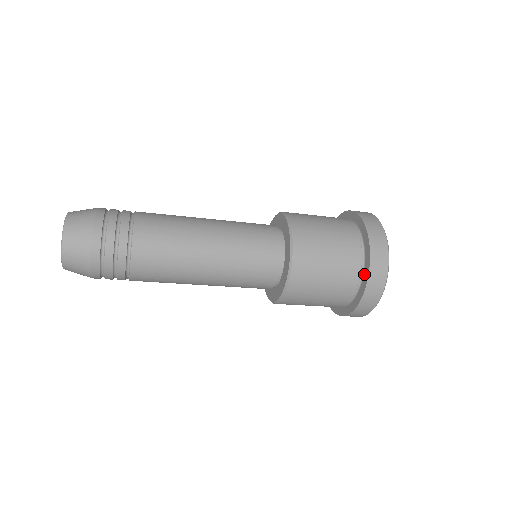
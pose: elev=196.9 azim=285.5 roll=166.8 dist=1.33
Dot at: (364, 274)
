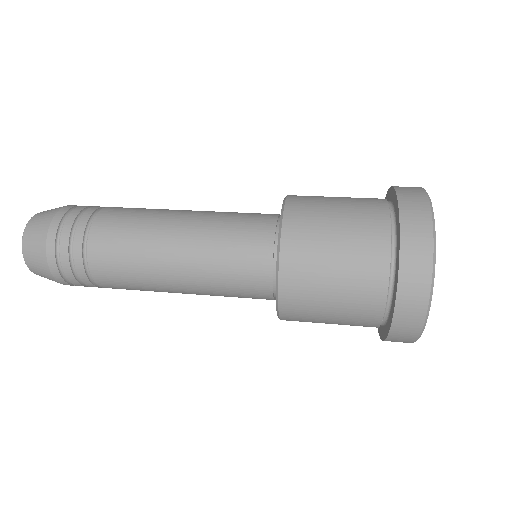
Dot at: occluded
